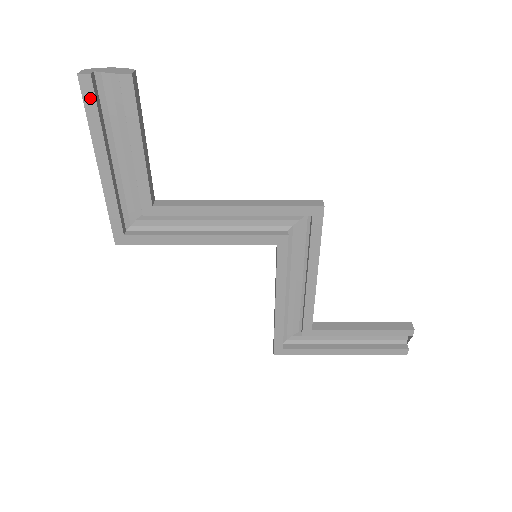
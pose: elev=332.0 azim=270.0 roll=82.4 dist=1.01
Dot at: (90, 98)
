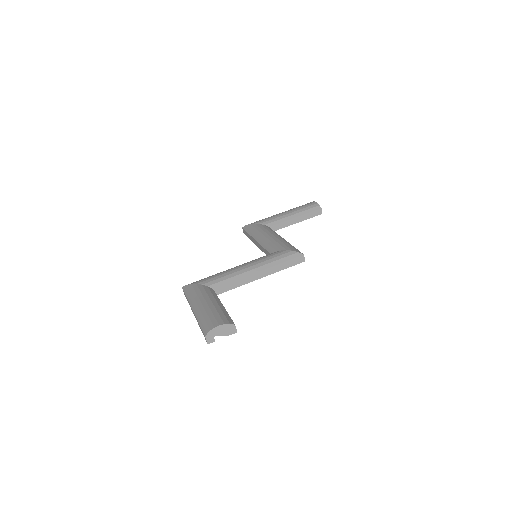
Dot at: occluded
